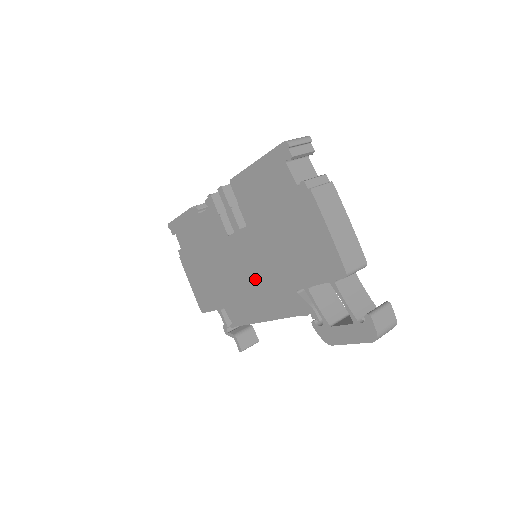
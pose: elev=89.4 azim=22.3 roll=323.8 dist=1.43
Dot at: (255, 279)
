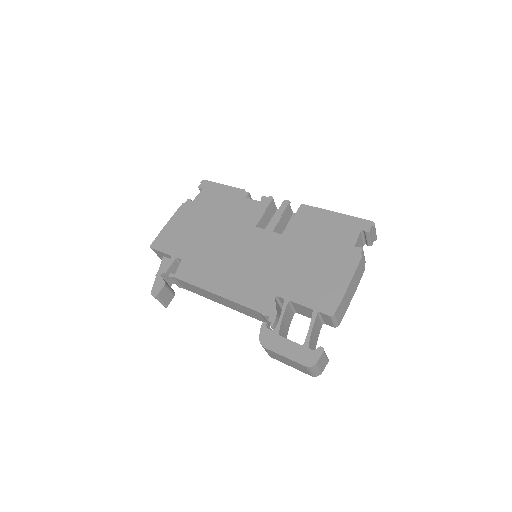
Dot at: (245, 265)
